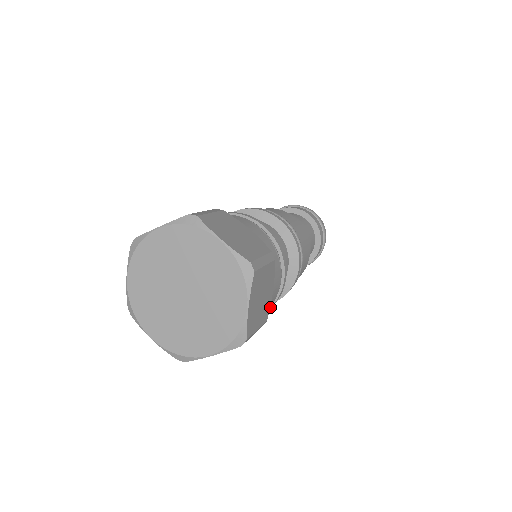
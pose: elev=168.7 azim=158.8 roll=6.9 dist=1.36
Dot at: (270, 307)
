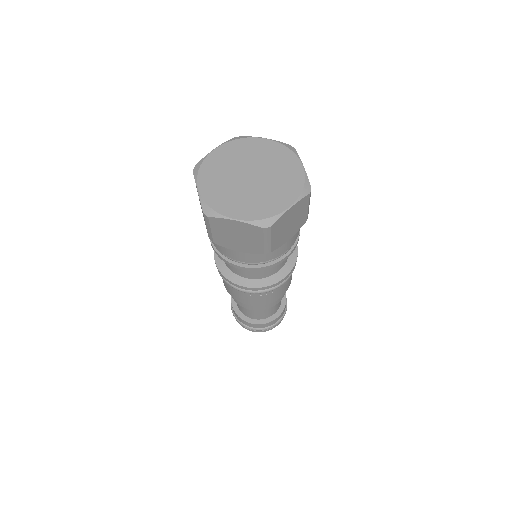
Dot at: (297, 240)
